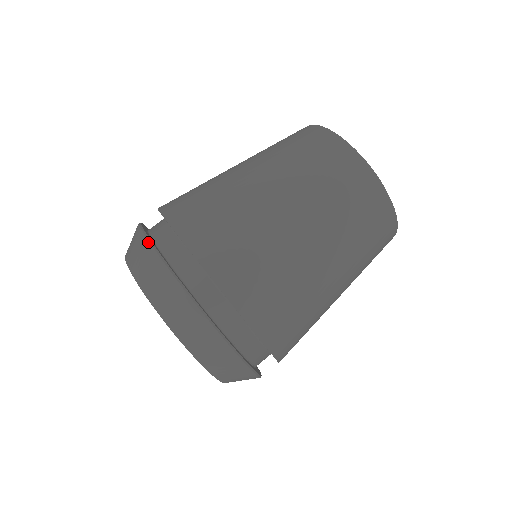
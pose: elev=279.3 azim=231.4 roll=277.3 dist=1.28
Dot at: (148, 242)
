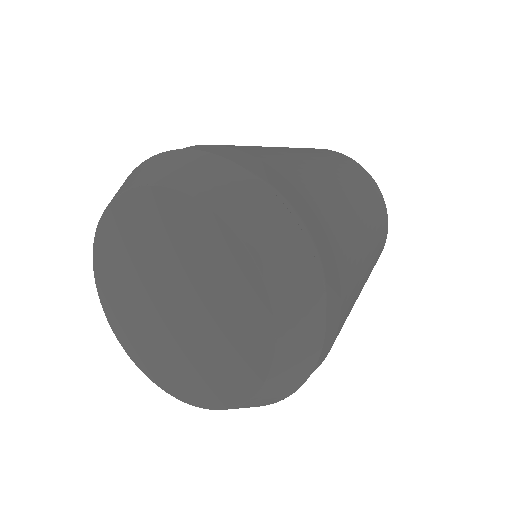
Dot at: (196, 150)
